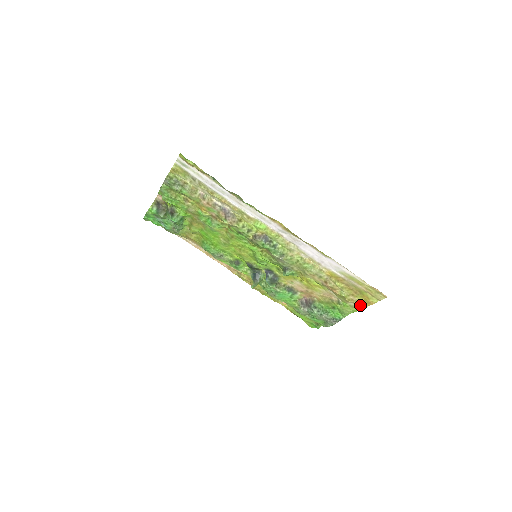
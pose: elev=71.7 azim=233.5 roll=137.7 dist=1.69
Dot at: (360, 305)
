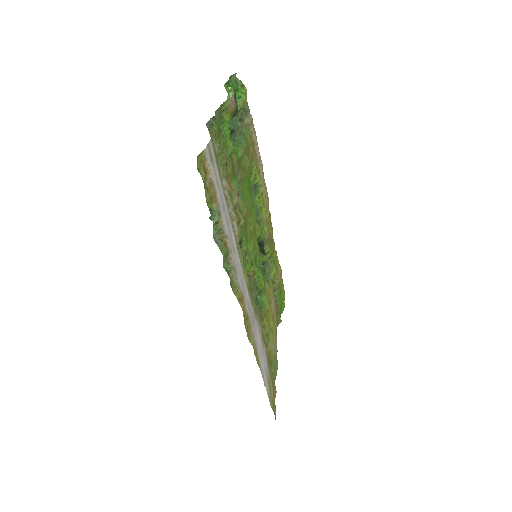
Dot at: (274, 383)
